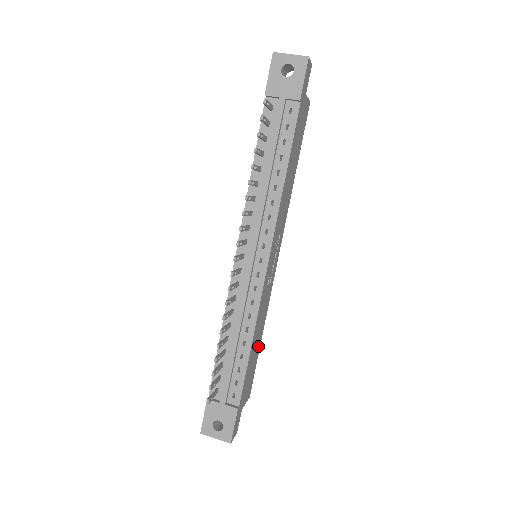
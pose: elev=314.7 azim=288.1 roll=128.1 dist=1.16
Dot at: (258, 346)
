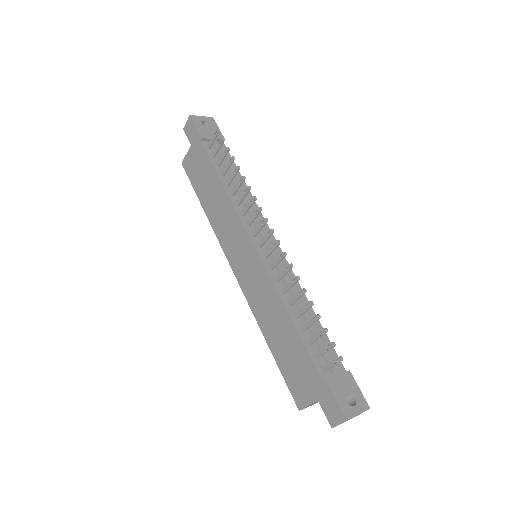
Dot at: occluded
